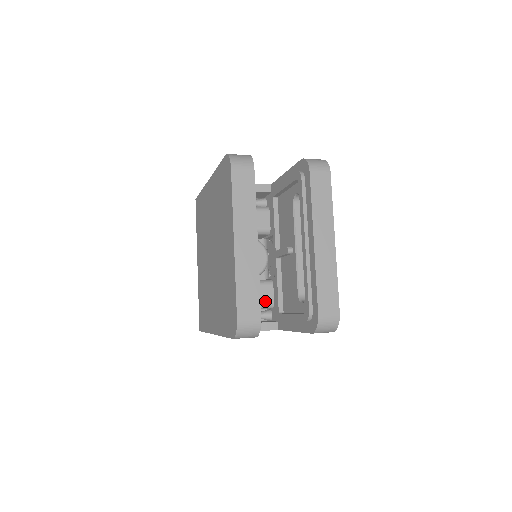
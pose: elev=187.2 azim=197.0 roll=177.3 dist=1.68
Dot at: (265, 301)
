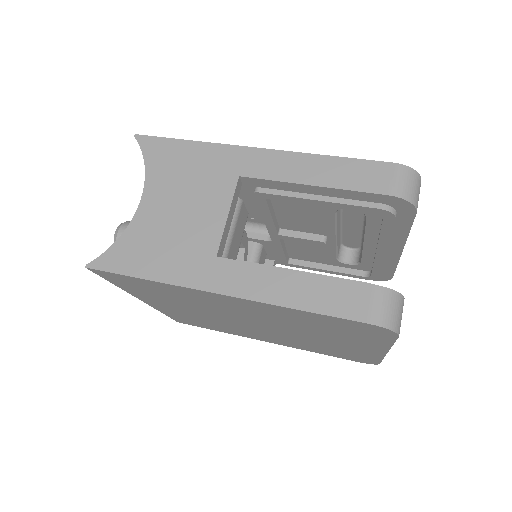
Dot at: occluded
